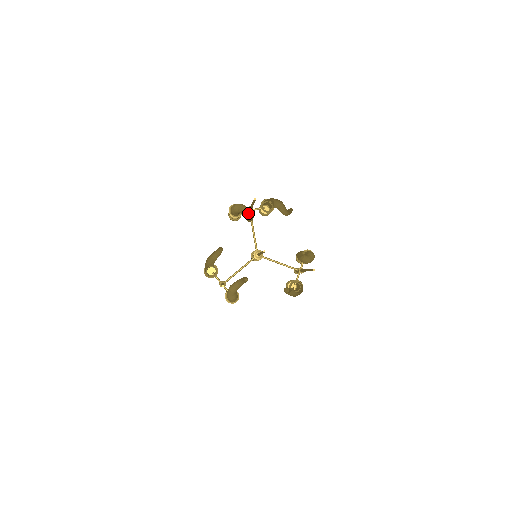
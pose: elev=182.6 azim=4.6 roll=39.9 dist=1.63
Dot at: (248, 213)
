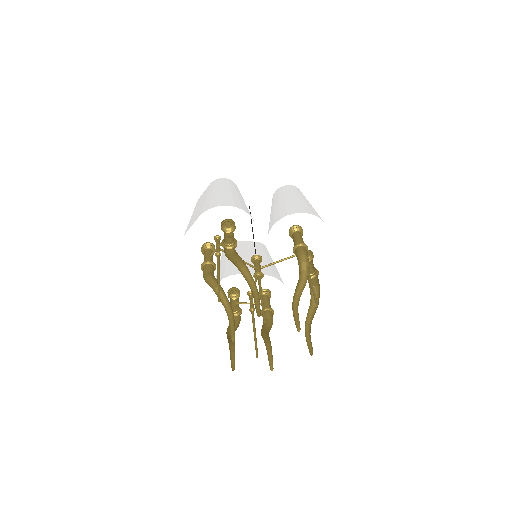
Dot at: (224, 304)
